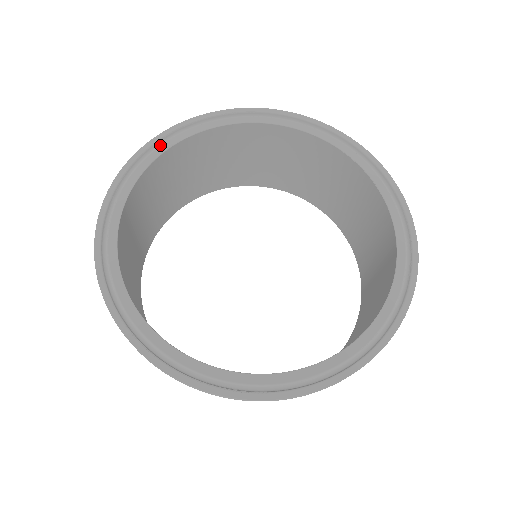
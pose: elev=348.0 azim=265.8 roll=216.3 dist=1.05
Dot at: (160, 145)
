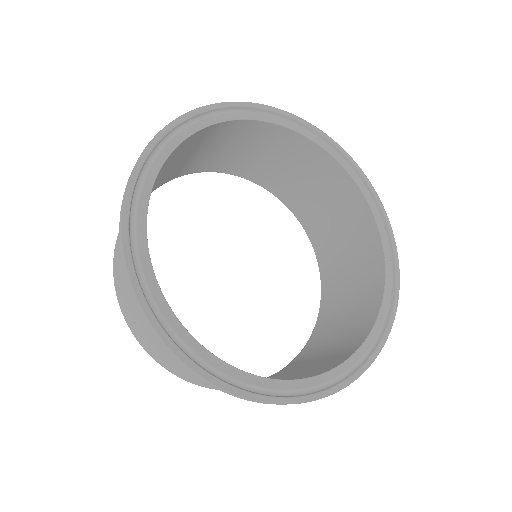
Dot at: (136, 230)
